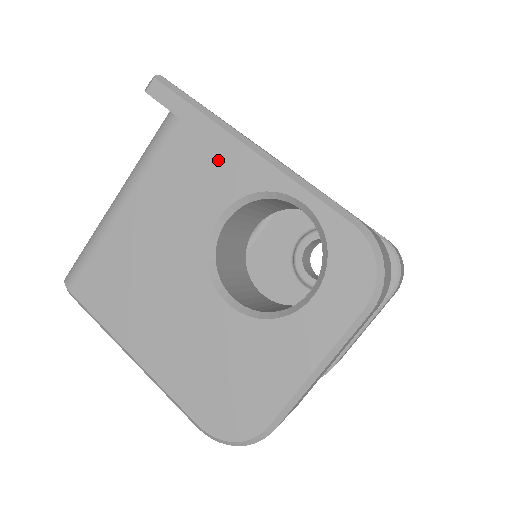
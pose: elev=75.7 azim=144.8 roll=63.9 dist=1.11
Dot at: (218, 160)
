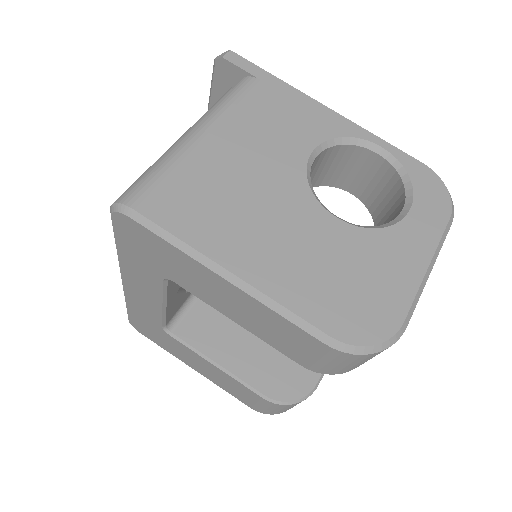
Dot at: (303, 112)
